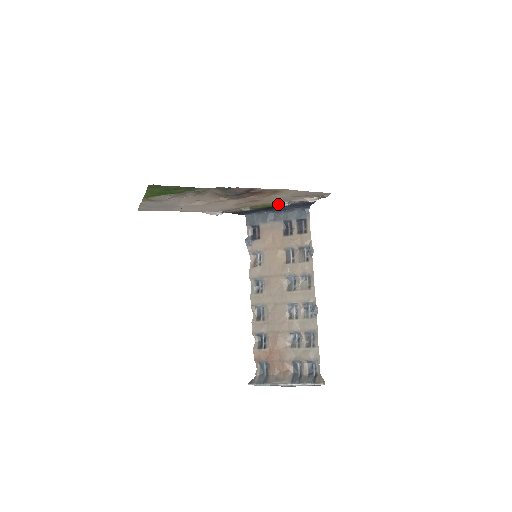
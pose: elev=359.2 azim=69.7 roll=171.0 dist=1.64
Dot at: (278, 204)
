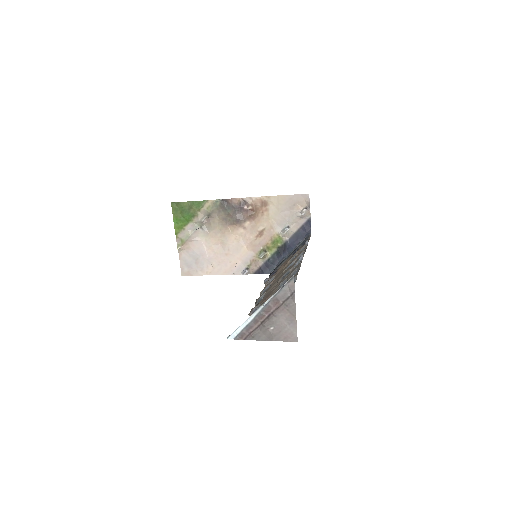
Dot at: (281, 232)
